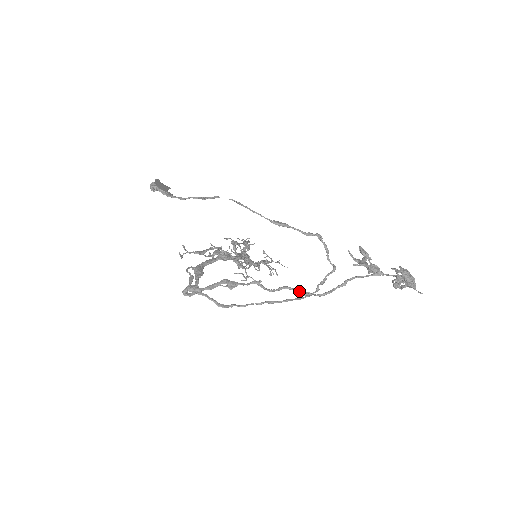
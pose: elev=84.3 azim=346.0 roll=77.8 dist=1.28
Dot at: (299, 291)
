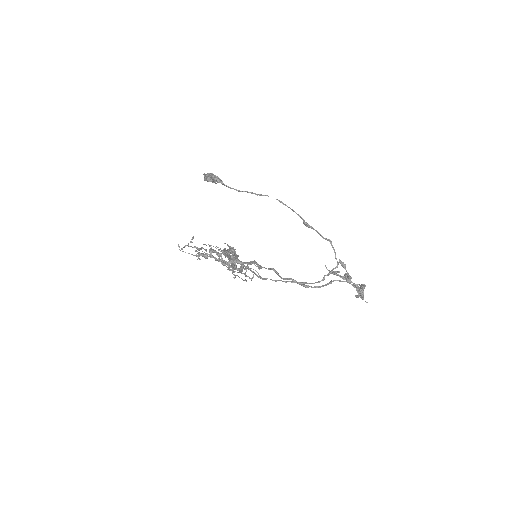
Dot at: occluded
